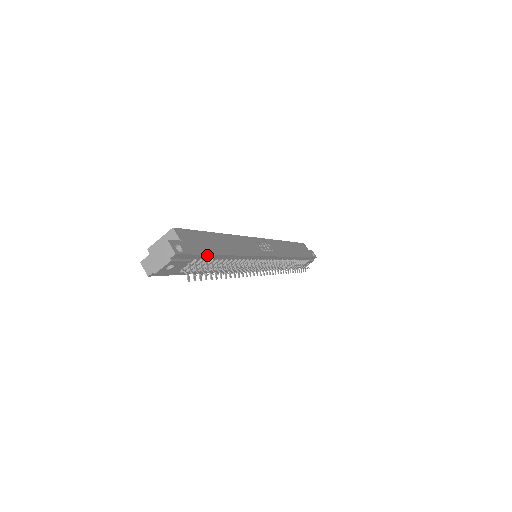
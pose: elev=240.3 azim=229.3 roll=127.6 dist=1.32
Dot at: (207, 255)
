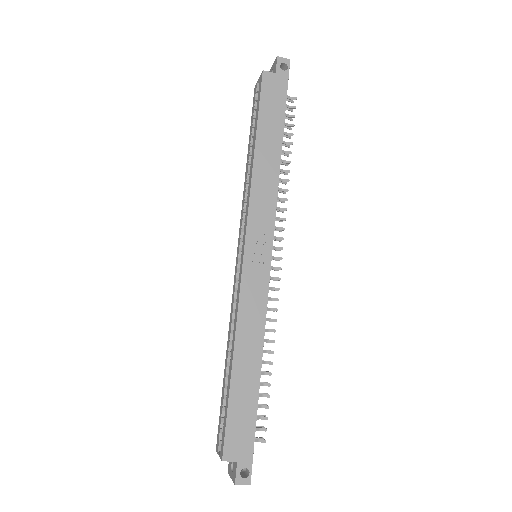
Dot at: (255, 423)
